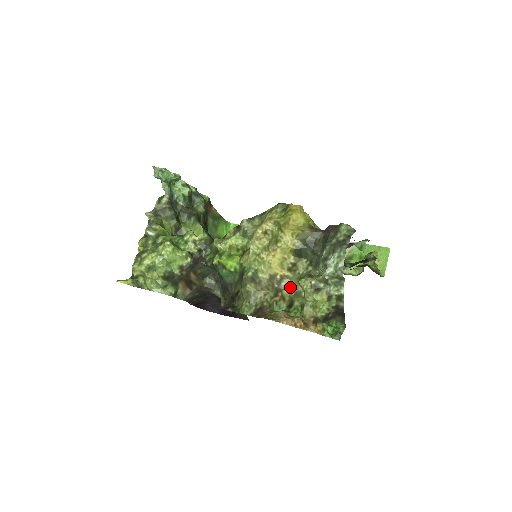
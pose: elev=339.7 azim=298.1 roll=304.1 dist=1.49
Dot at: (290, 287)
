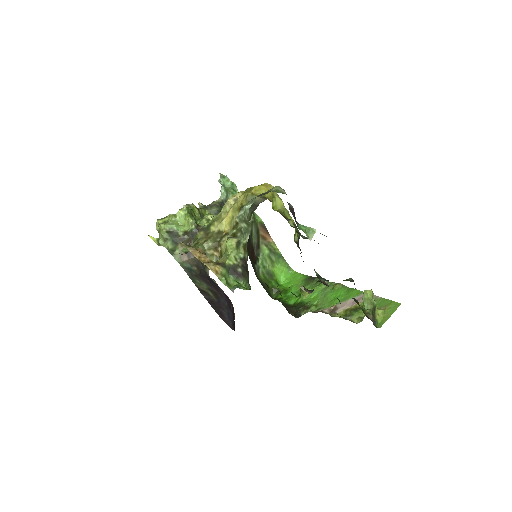
Dot at: occluded
